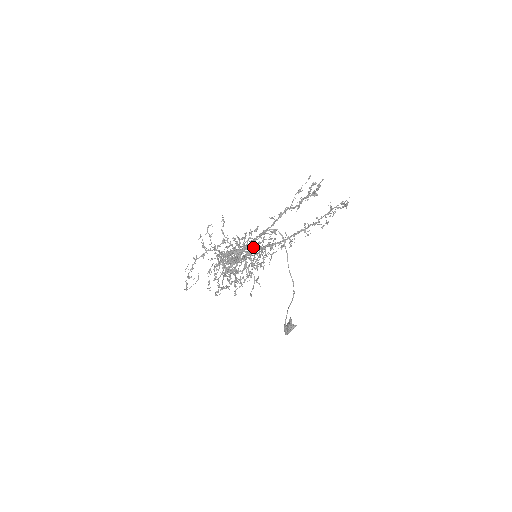
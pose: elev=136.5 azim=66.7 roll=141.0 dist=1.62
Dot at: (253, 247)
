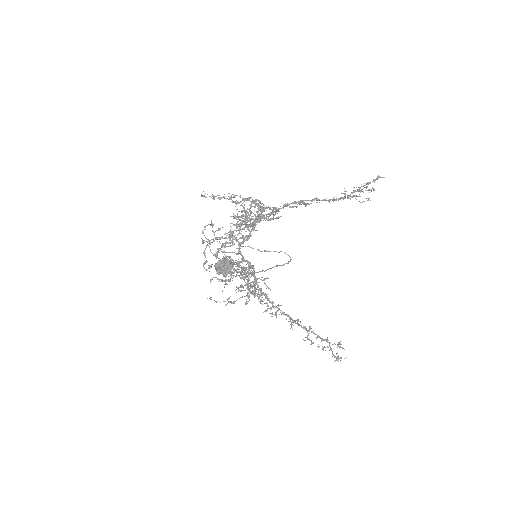
Dot at: (249, 285)
